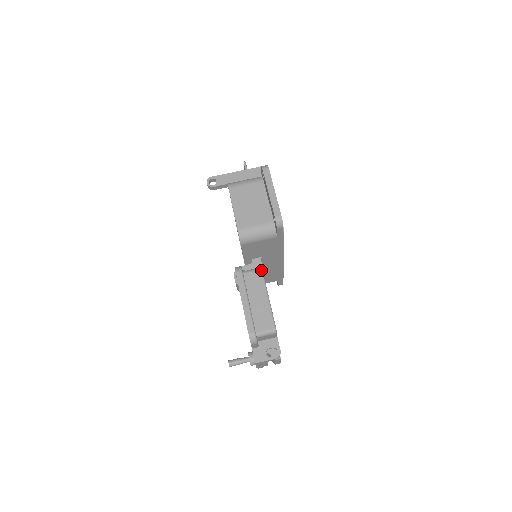
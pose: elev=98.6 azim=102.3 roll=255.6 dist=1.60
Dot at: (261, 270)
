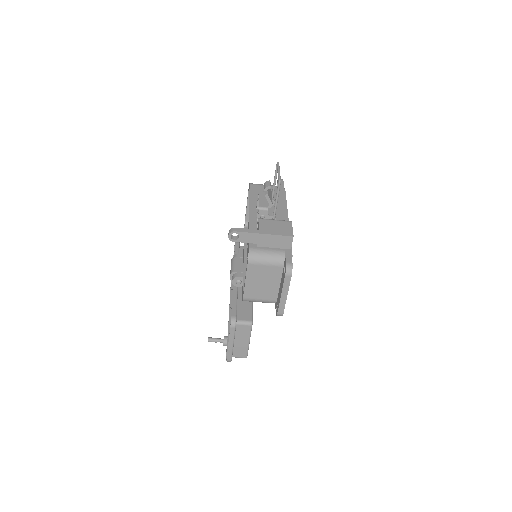
Dot at: (251, 326)
